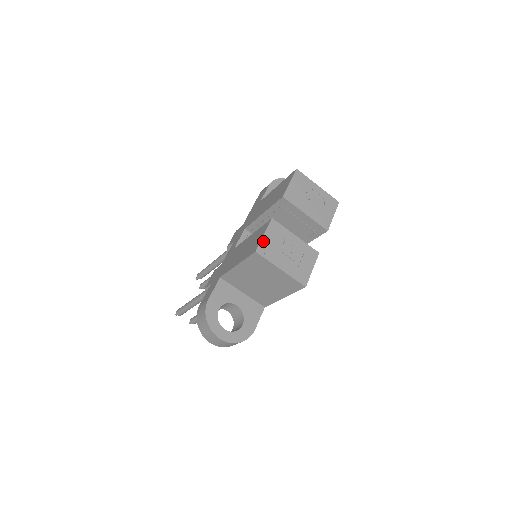
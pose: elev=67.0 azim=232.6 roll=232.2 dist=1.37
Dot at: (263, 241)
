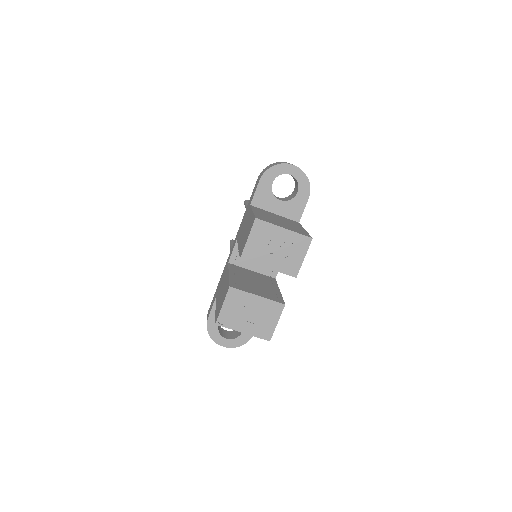
Dot at: (222, 312)
